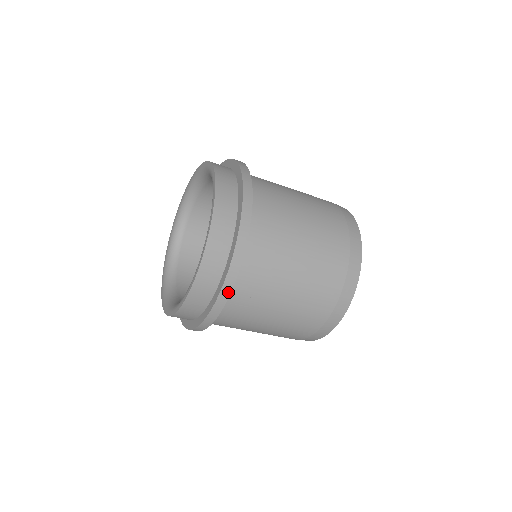
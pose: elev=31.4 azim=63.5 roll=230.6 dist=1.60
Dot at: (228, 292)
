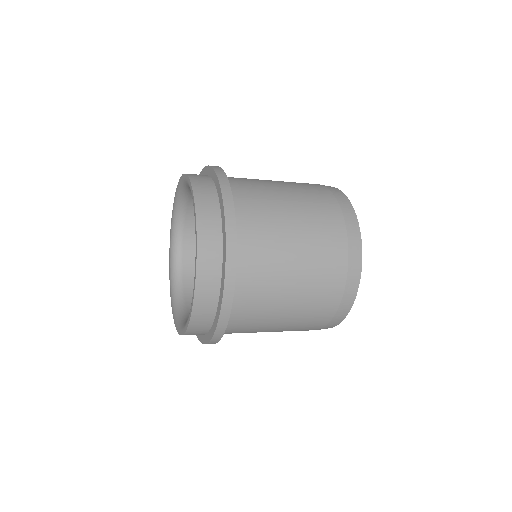
Dot at: occluded
